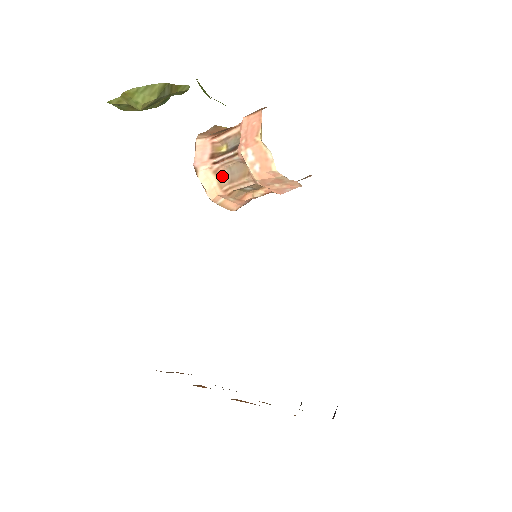
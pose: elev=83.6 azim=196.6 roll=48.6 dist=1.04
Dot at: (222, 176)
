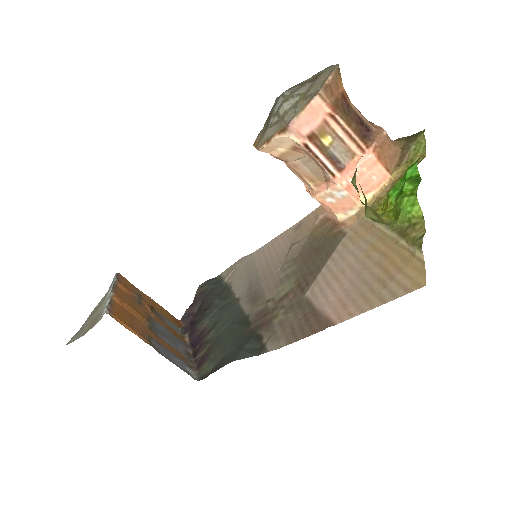
Dot at: (295, 154)
